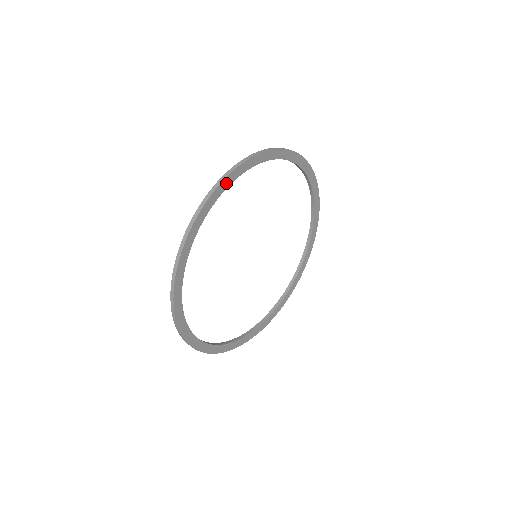
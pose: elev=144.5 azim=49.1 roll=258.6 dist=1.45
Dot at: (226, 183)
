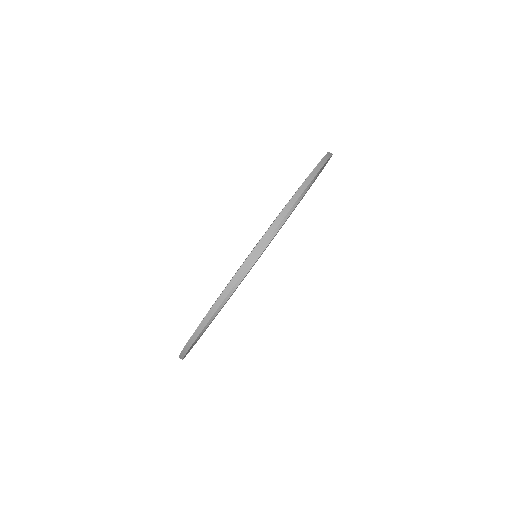
Dot at: occluded
